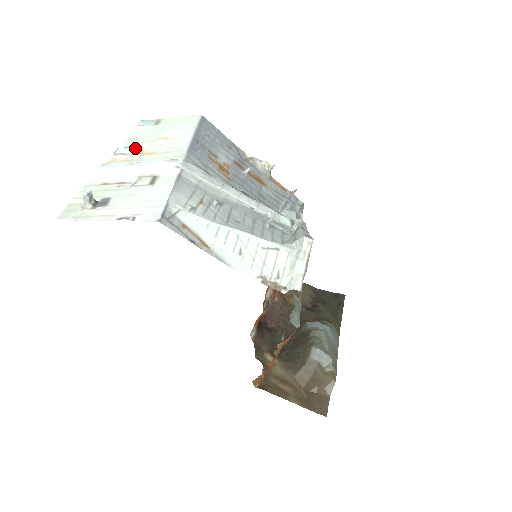
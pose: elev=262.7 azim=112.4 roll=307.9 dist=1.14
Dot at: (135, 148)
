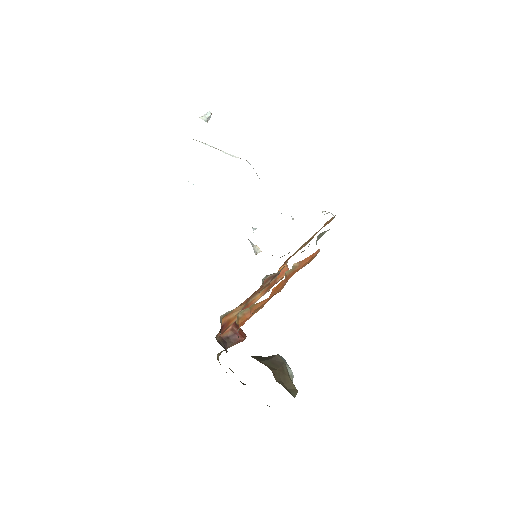
Dot at: occluded
